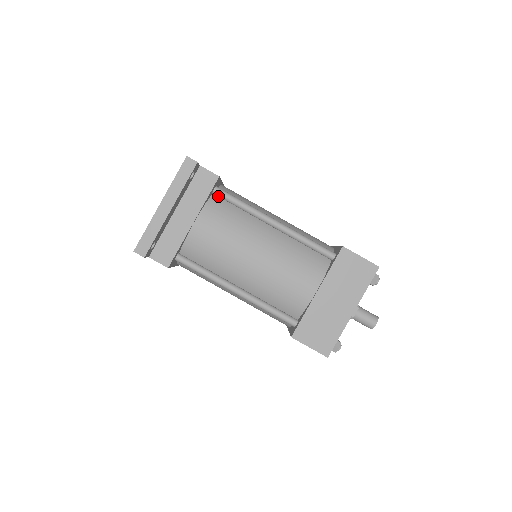
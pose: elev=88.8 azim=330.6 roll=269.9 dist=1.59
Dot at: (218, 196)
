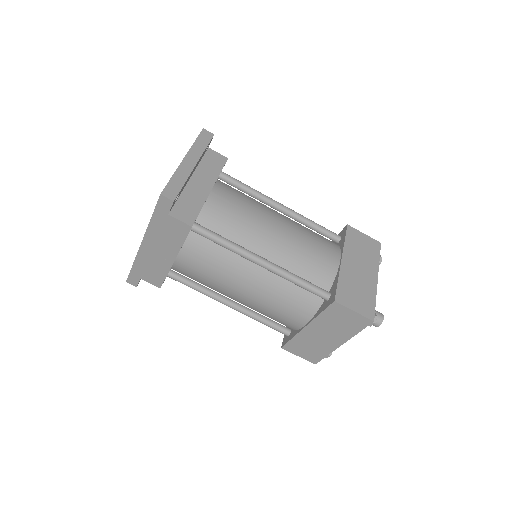
Dot at: occluded
